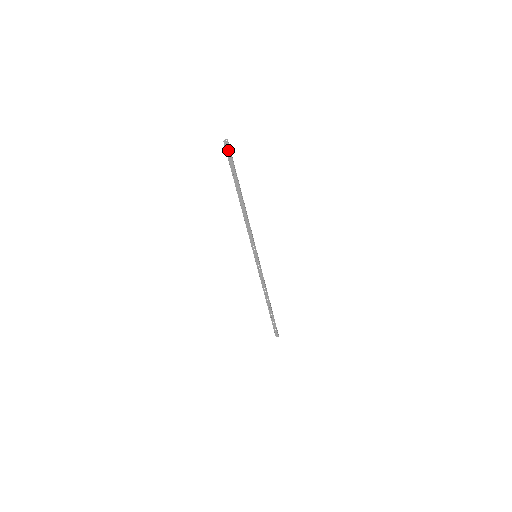
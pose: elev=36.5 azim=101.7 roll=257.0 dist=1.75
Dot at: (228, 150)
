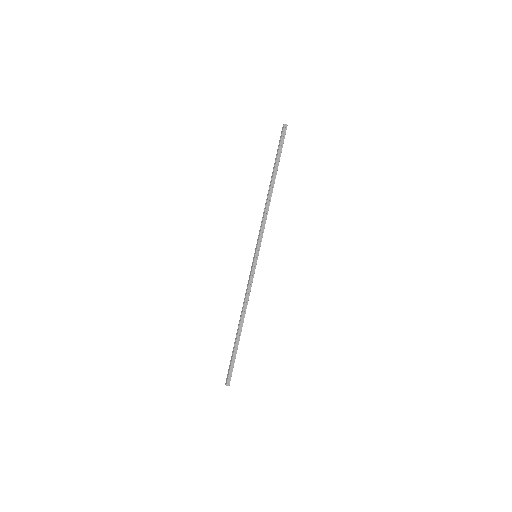
Dot at: (284, 133)
